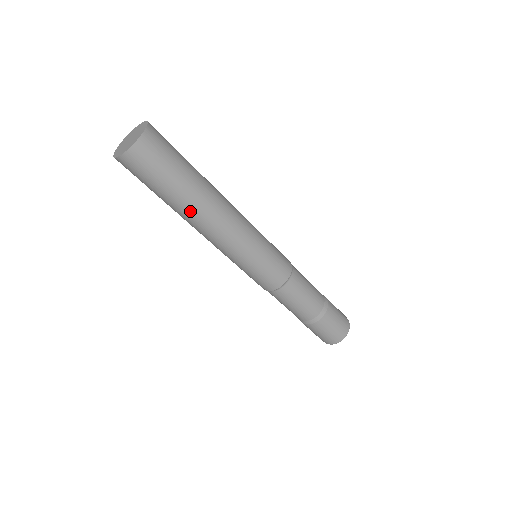
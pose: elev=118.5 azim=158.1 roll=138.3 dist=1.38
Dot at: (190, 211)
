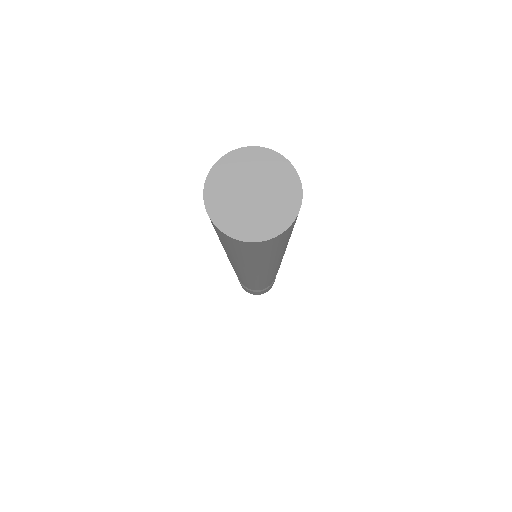
Dot at: occluded
